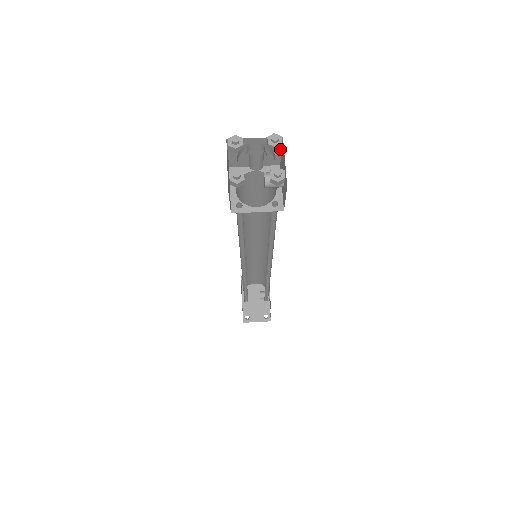
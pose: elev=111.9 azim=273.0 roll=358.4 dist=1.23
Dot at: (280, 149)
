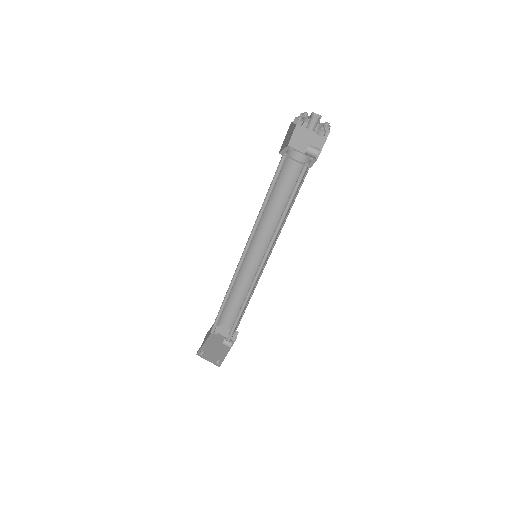
Dot at: (324, 143)
